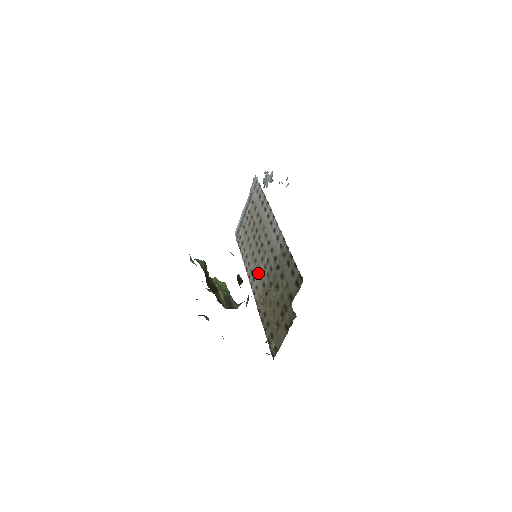
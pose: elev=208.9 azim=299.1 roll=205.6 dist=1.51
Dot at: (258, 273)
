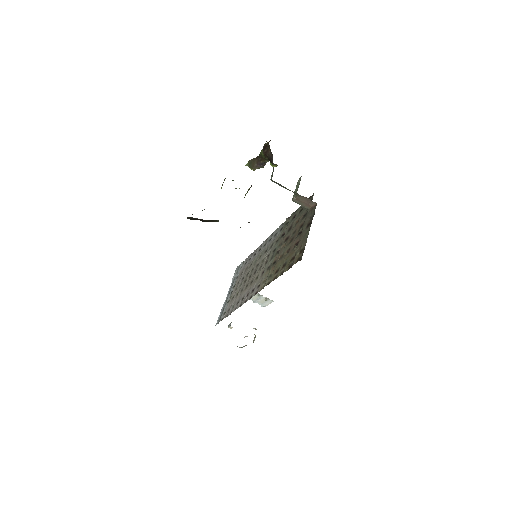
Dot at: (258, 277)
